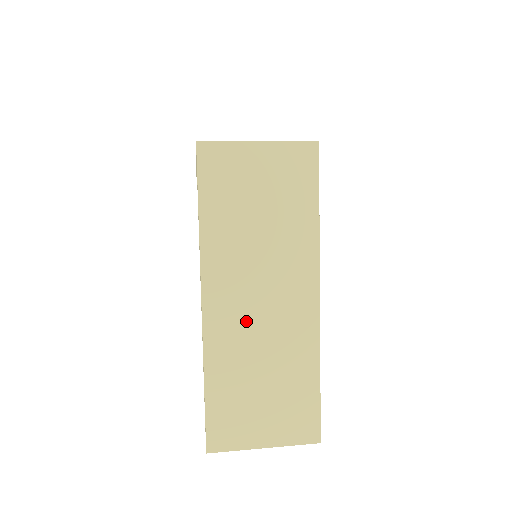
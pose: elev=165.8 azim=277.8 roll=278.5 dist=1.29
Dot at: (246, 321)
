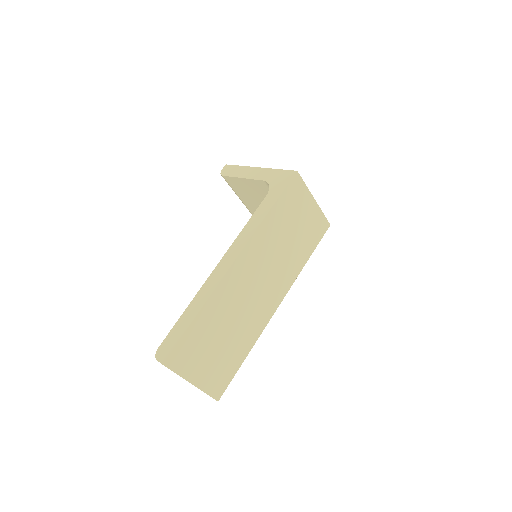
Dot at: (244, 291)
